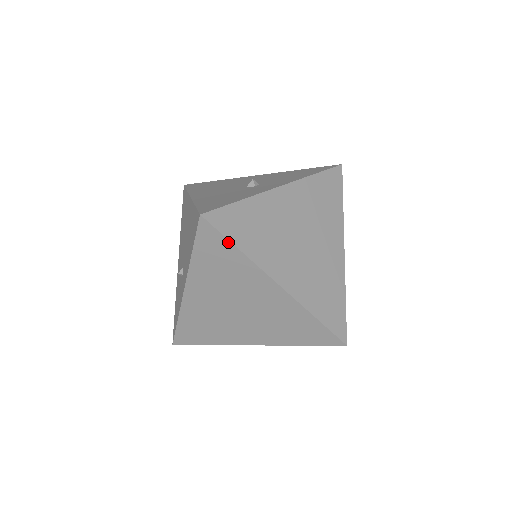
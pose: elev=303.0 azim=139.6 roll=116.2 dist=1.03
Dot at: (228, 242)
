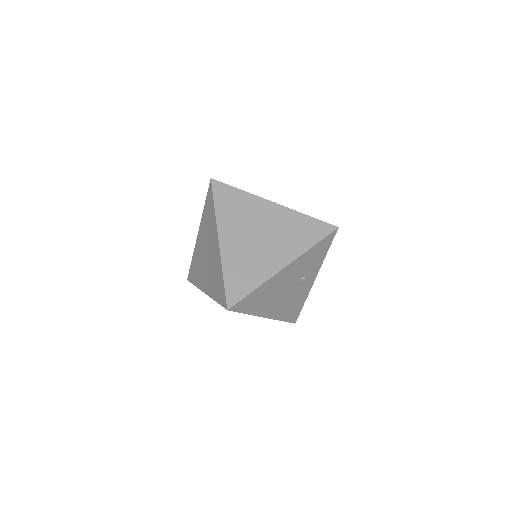
Dot at: (213, 200)
